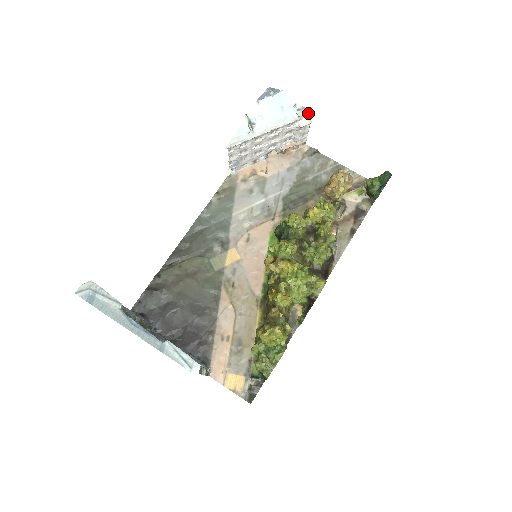
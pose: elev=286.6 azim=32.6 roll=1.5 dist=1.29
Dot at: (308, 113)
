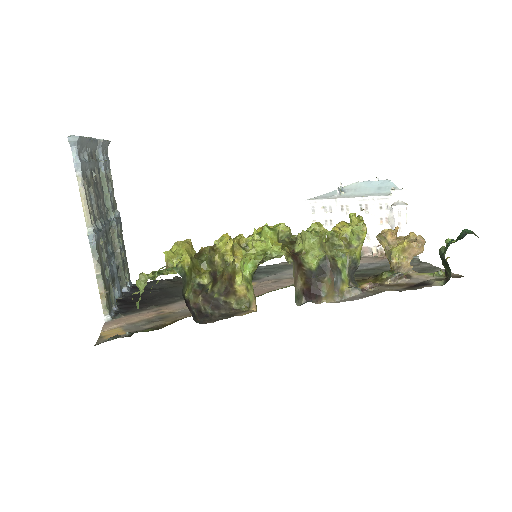
Dot at: (403, 192)
